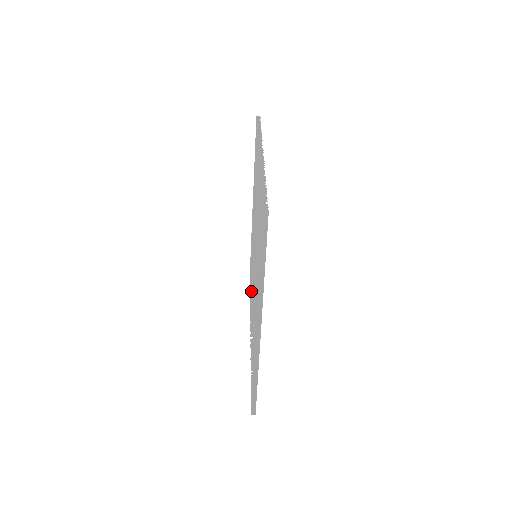
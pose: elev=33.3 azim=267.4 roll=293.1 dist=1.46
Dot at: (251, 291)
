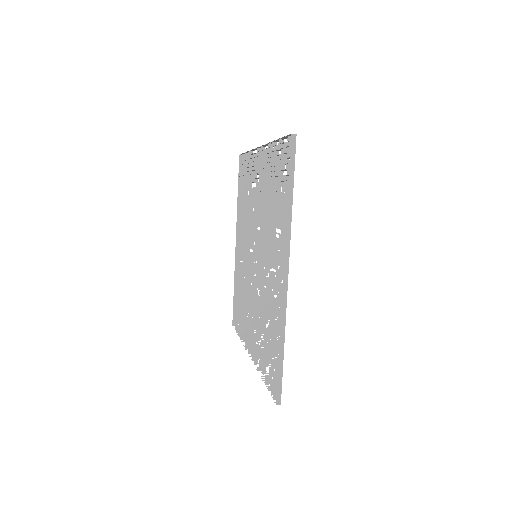
Dot at: (247, 309)
